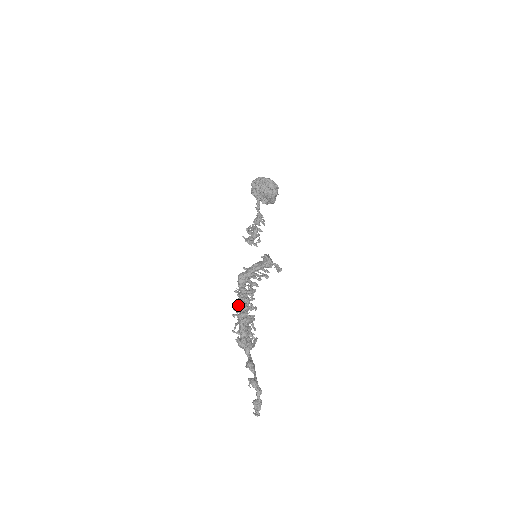
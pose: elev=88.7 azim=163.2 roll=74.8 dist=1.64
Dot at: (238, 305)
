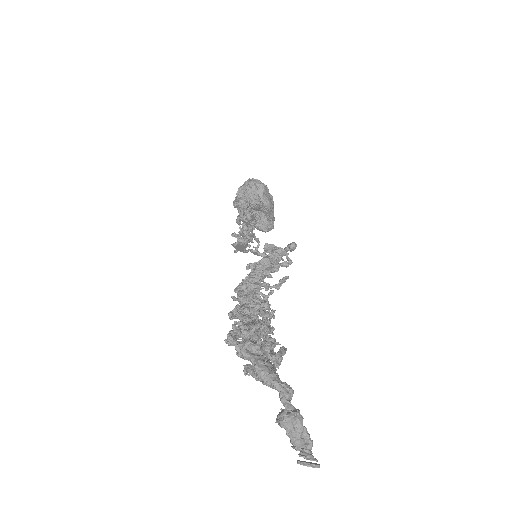
Dot at: occluded
